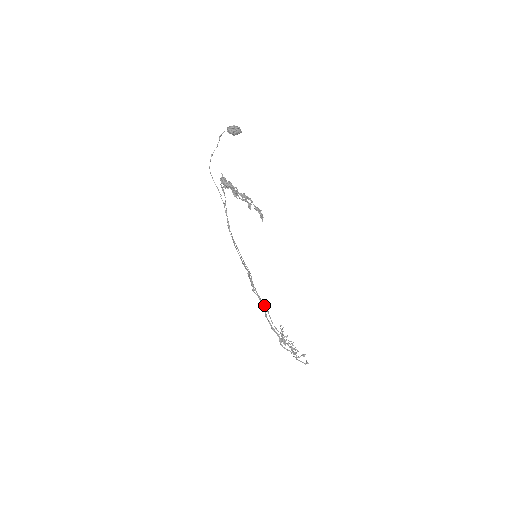
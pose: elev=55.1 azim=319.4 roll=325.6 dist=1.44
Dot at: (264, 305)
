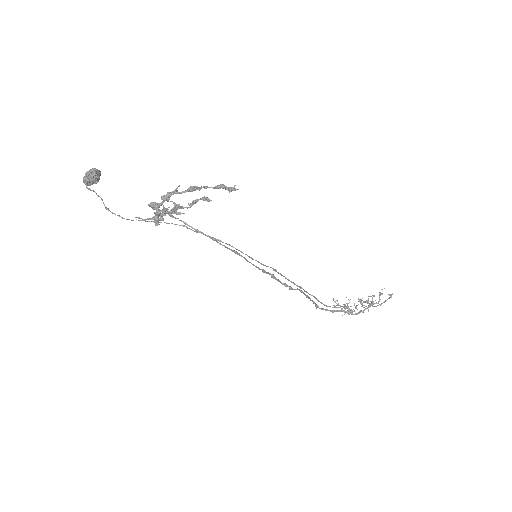
Dot at: occluded
